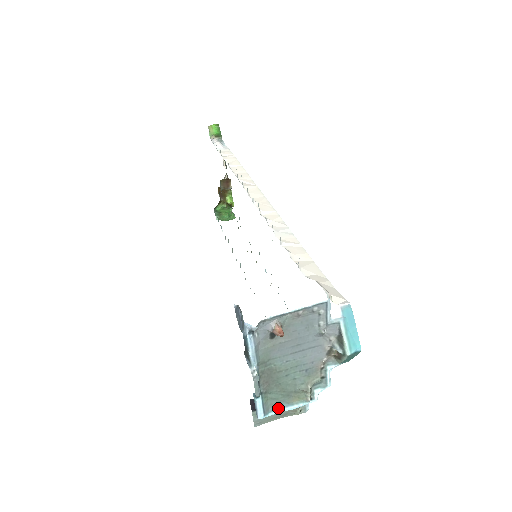
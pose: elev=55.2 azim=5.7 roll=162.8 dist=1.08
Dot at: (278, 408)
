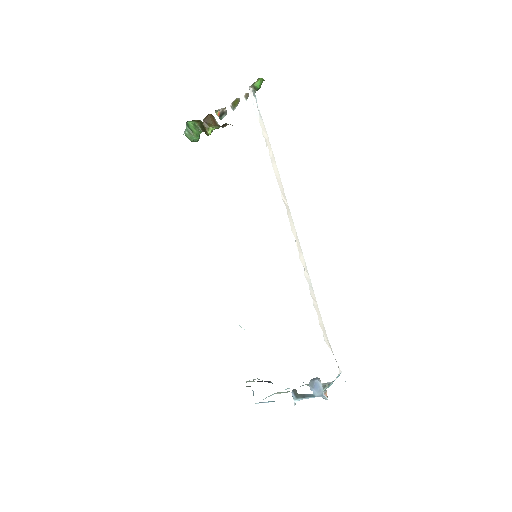
Dot at: (265, 398)
